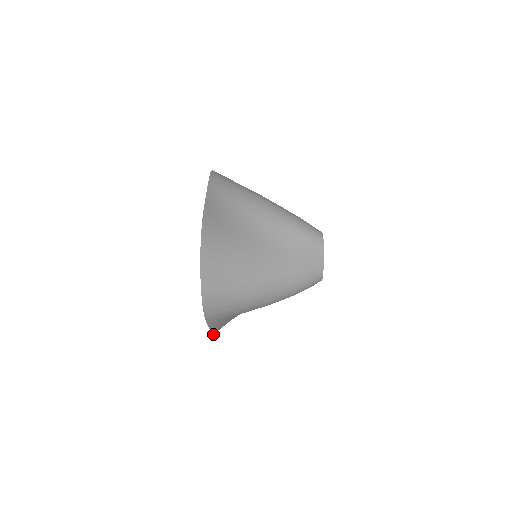
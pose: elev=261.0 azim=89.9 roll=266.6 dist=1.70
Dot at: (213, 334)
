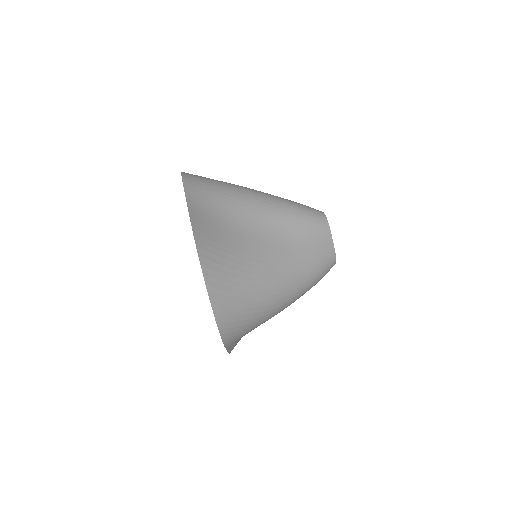
Dot at: occluded
